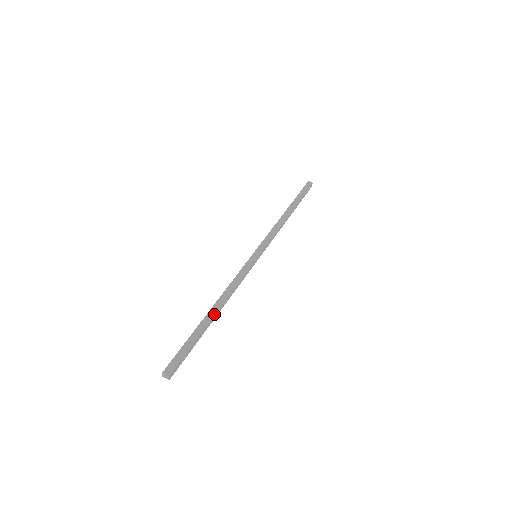
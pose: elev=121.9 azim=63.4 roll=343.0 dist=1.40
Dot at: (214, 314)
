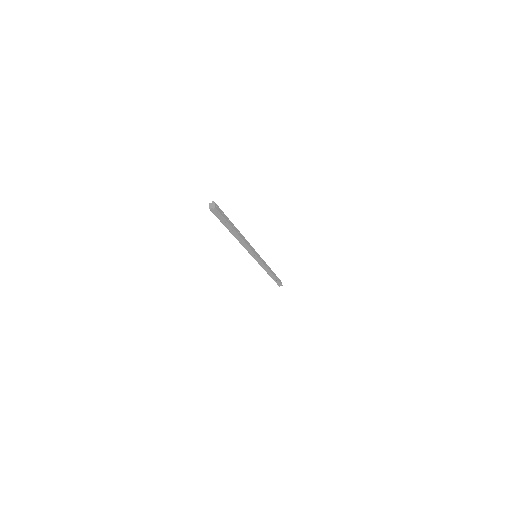
Dot at: (238, 233)
